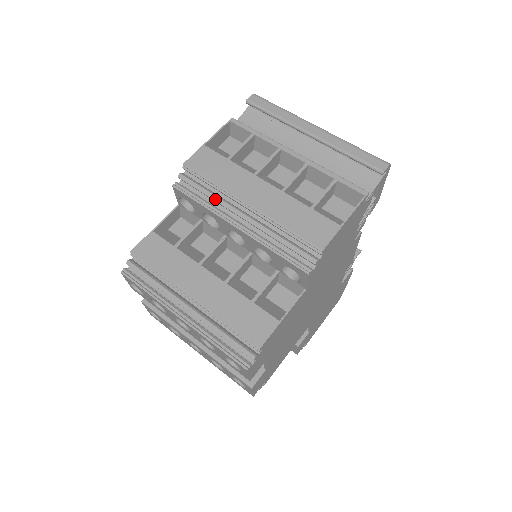
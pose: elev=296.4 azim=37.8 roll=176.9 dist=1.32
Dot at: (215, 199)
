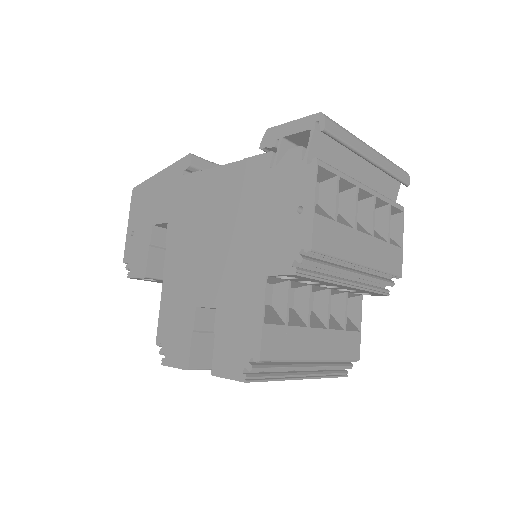
Dot at: (334, 270)
